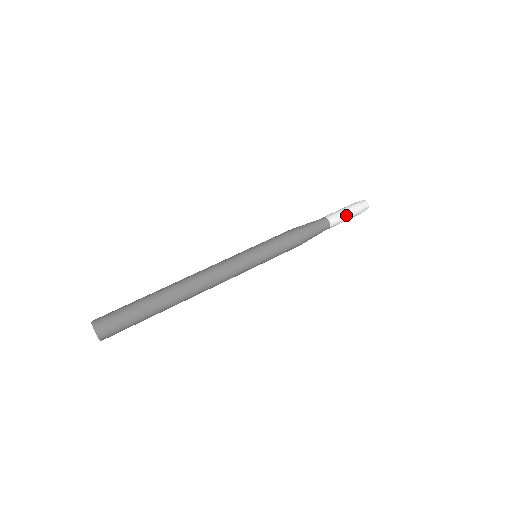
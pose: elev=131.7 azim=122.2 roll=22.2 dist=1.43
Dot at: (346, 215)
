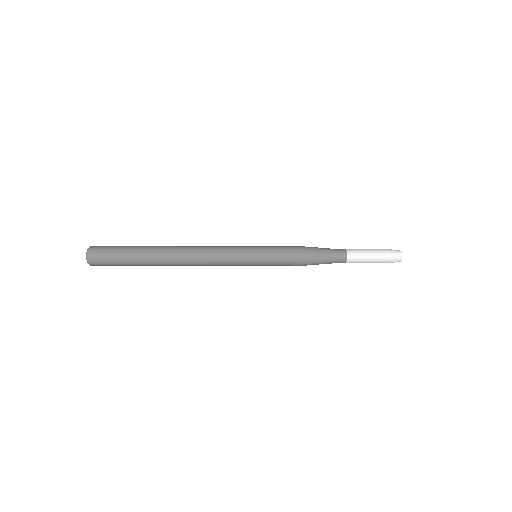
Dot at: (369, 251)
